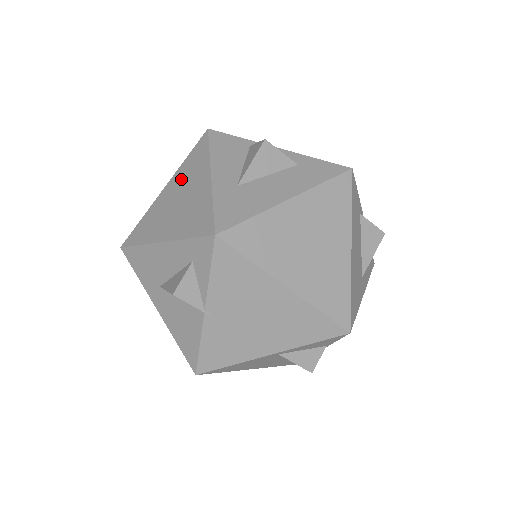
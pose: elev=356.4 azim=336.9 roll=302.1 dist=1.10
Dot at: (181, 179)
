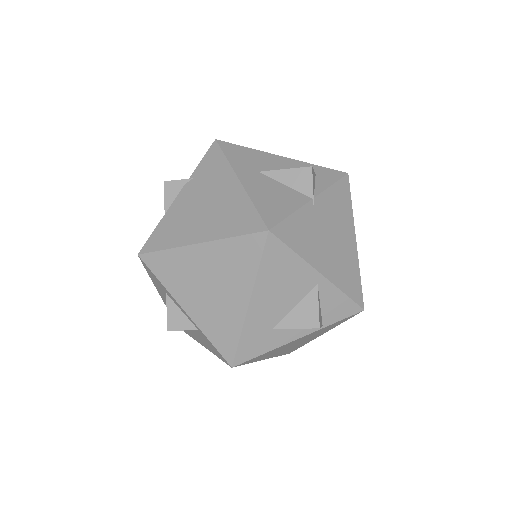
Dot at: occluded
